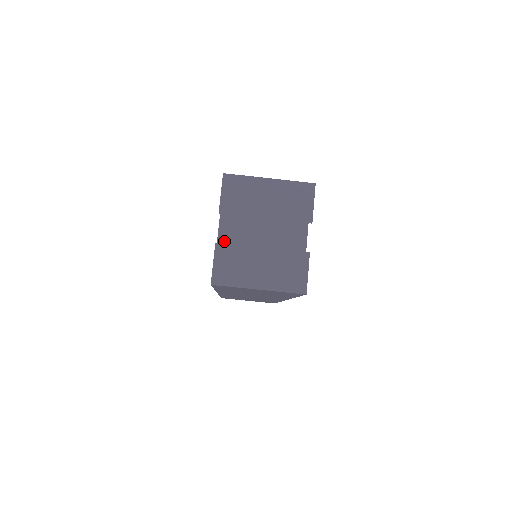
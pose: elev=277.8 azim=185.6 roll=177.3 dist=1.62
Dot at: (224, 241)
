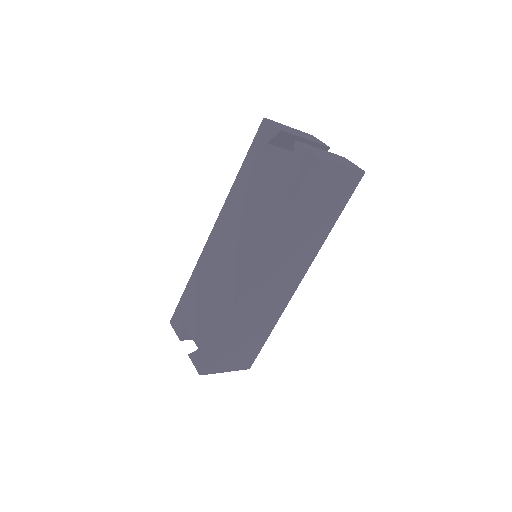
Dot at: (286, 159)
